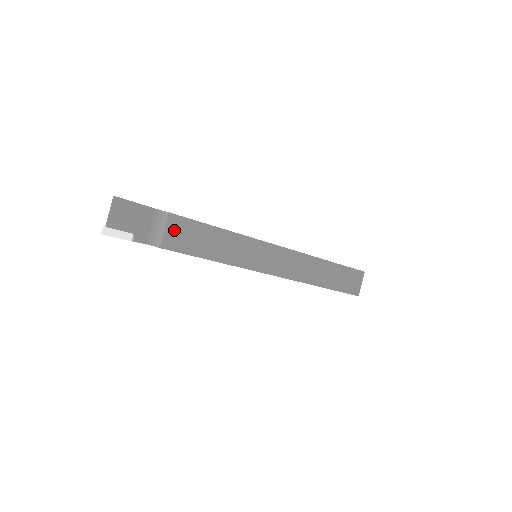
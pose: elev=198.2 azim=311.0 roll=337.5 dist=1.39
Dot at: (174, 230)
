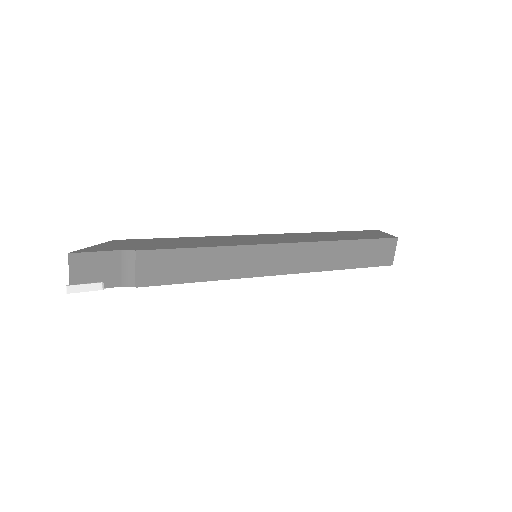
Dot at: (146, 266)
